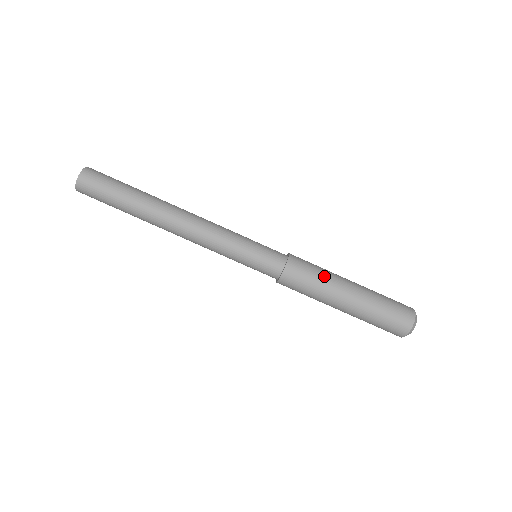
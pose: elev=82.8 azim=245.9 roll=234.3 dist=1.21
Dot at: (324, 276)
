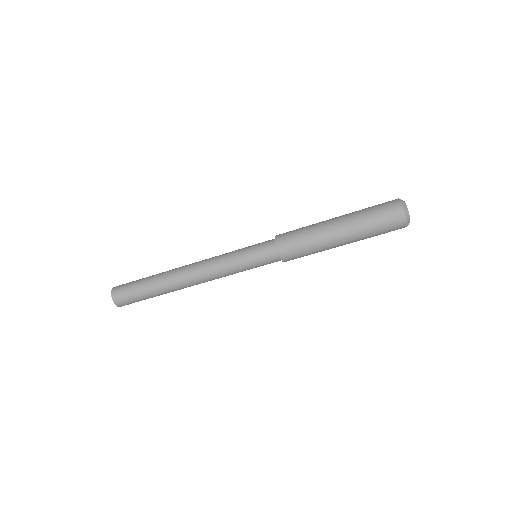
Dot at: (313, 246)
